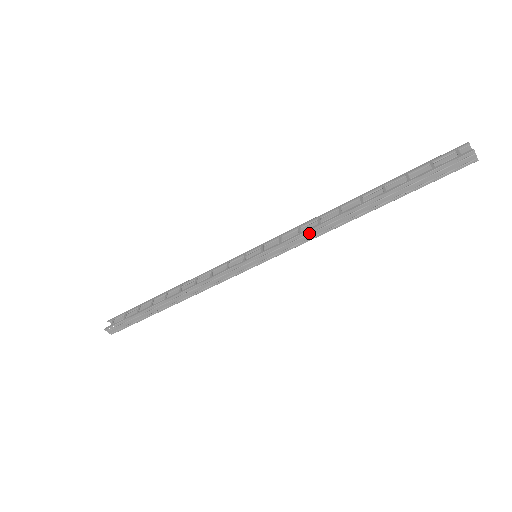
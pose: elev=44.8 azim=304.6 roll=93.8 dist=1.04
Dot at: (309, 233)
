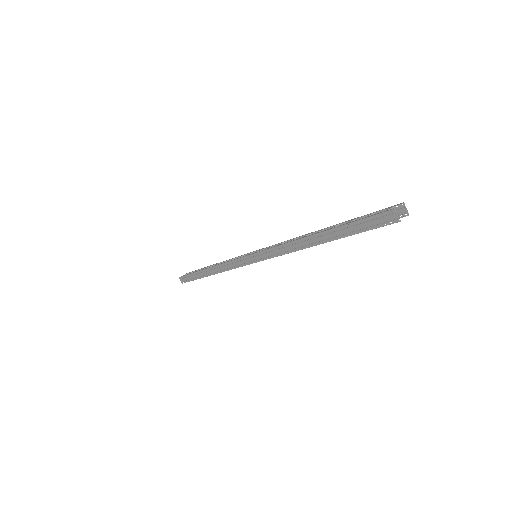
Dot at: (282, 247)
